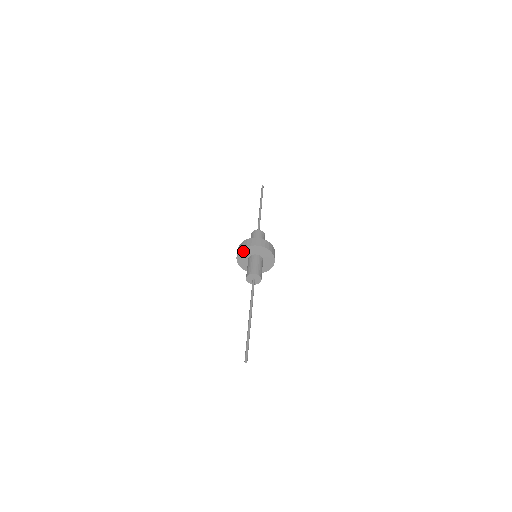
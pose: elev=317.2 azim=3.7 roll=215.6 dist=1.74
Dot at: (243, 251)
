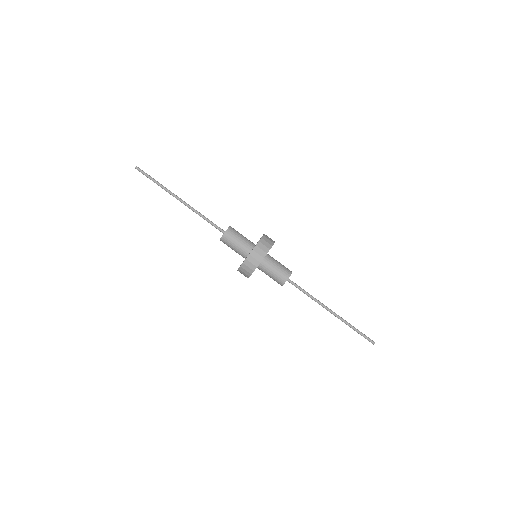
Dot at: occluded
